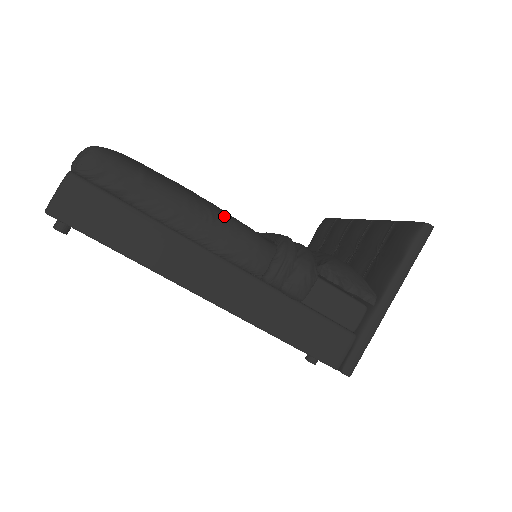
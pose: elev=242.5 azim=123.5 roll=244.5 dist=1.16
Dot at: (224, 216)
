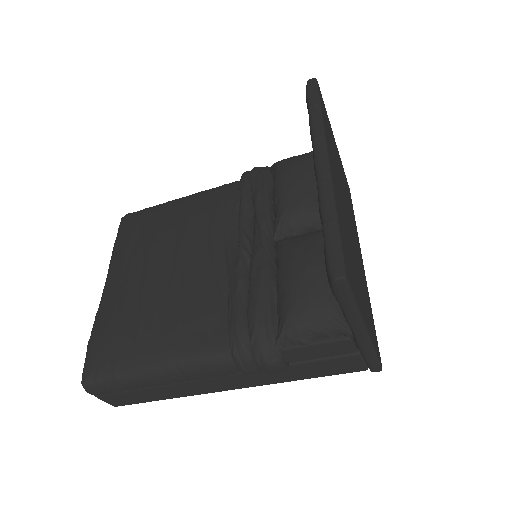
Dot at: (179, 363)
